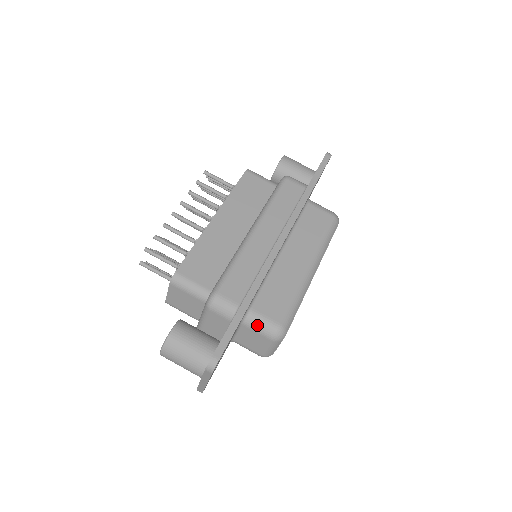
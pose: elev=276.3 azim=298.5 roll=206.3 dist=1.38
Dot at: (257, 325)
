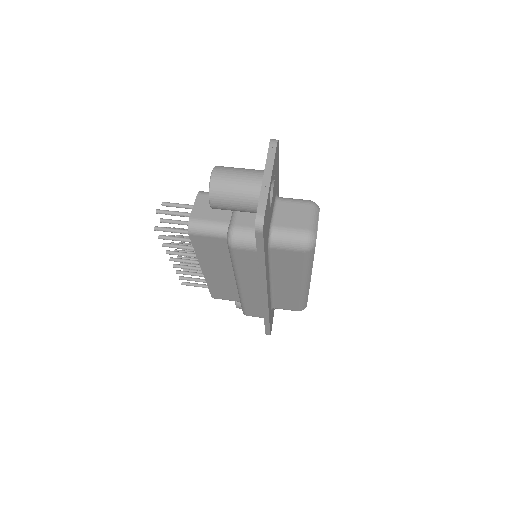
Dot at: (291, 199)
